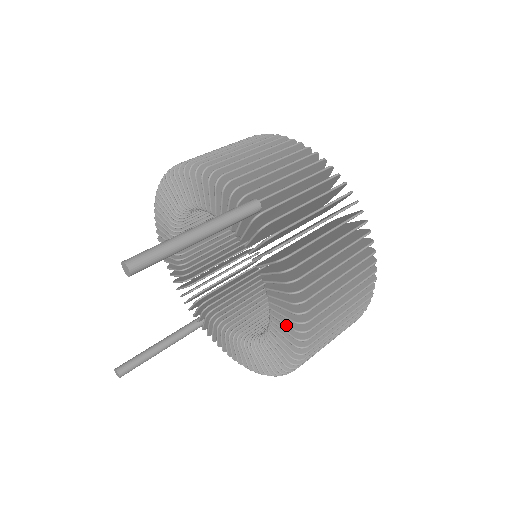
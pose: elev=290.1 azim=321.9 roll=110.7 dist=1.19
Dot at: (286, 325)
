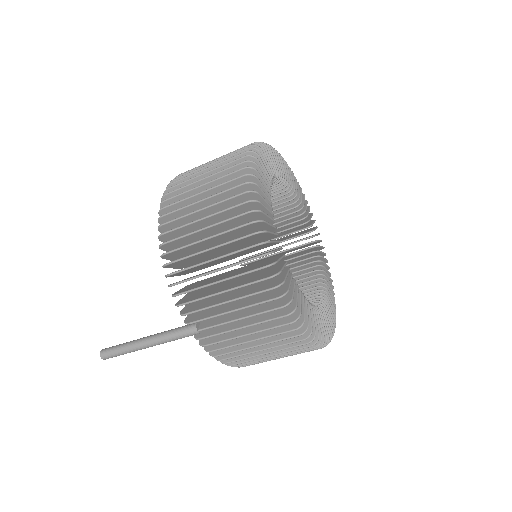
Dot at: occluded
